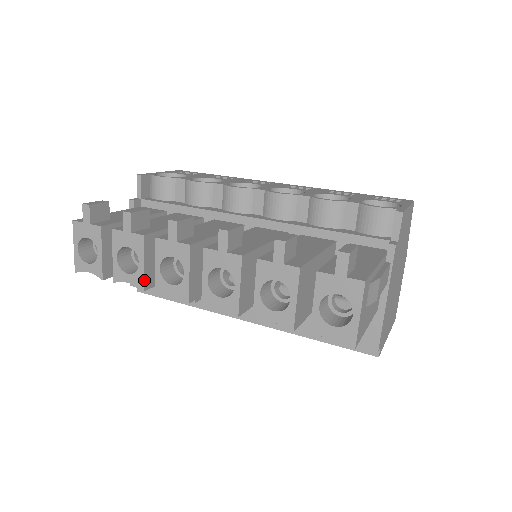
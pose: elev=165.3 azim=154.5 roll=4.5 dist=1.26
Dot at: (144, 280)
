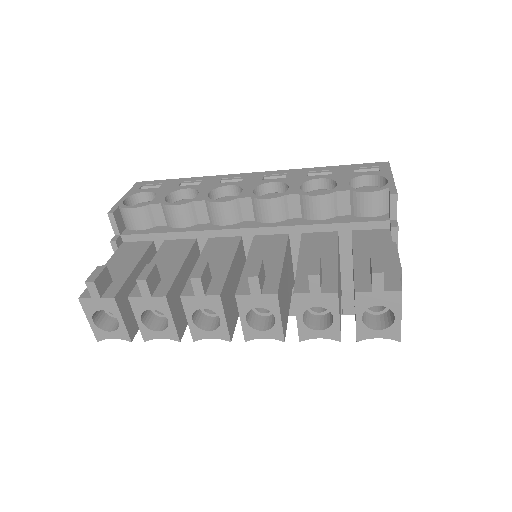
Dot at: (177, 333)
